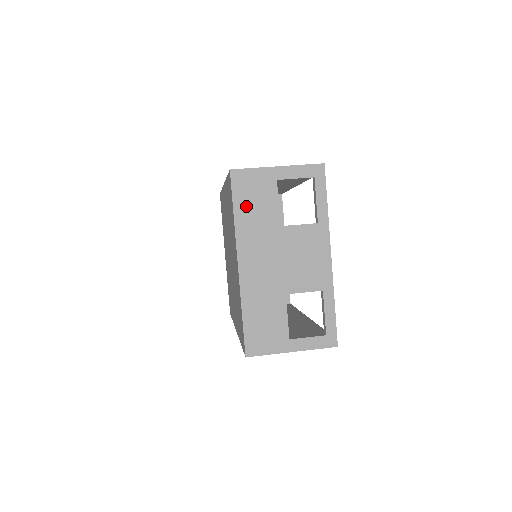
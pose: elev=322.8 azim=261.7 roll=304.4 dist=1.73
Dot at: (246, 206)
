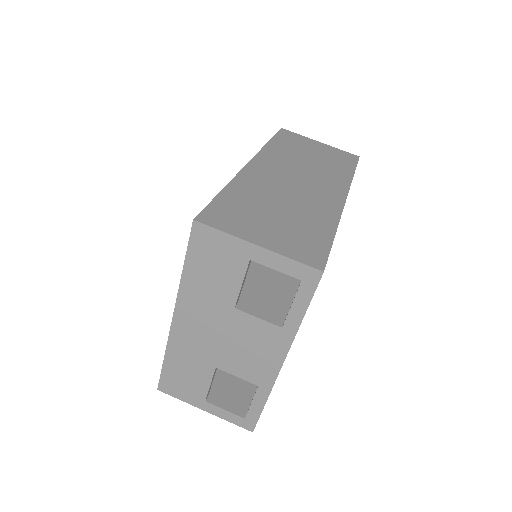
Dot at: (200, 268)
